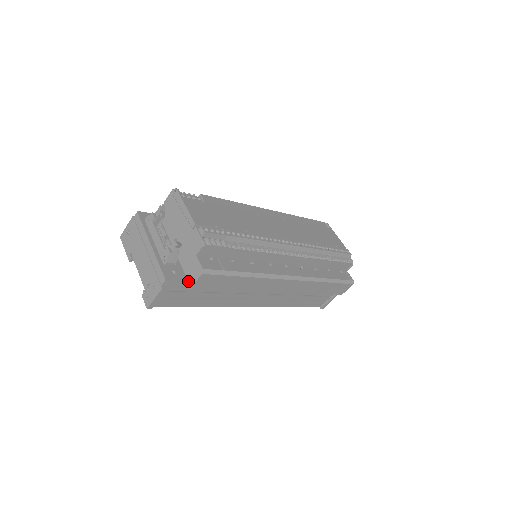
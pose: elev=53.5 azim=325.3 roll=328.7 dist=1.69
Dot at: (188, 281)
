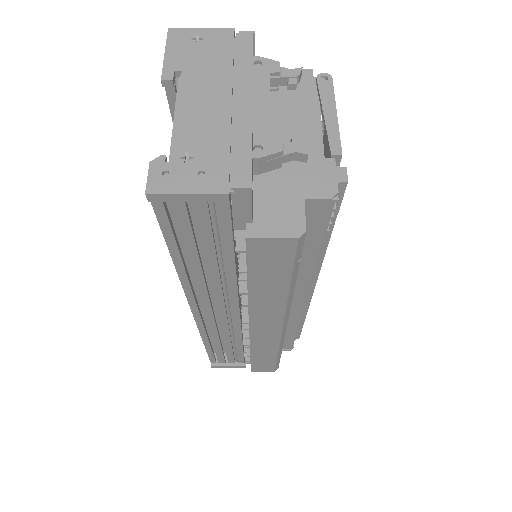
Dot at: (252, 222)
